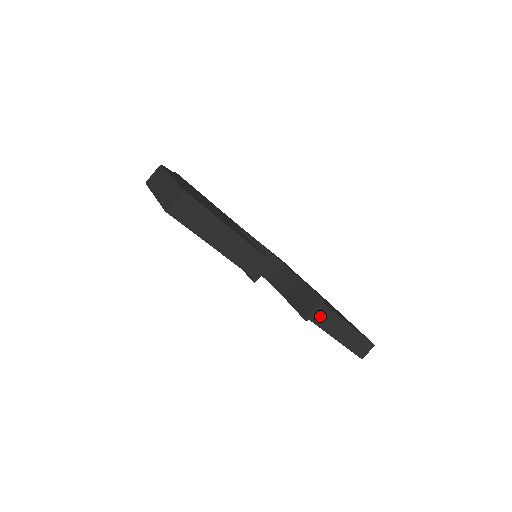
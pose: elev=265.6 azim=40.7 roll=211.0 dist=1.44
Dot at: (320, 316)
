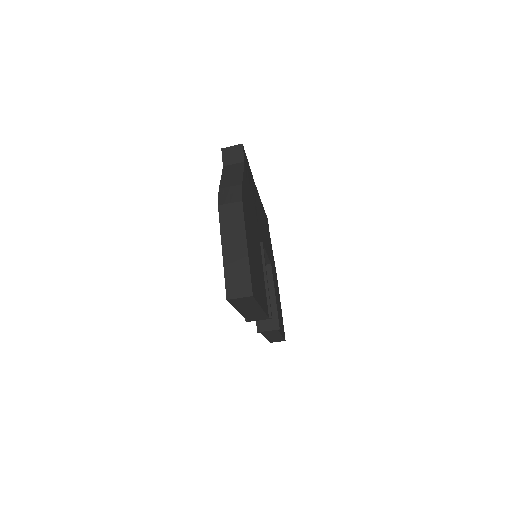
Dot at: (269, 332)
